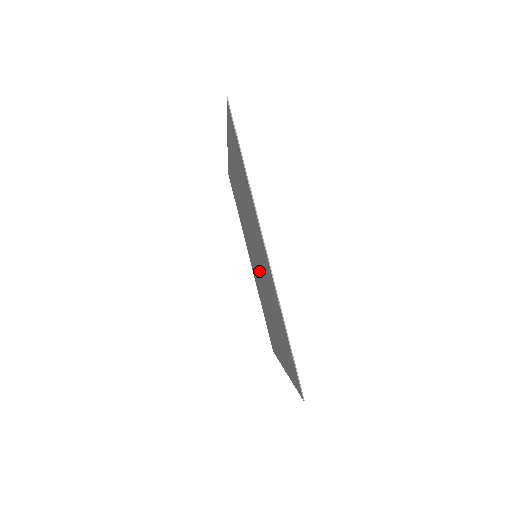
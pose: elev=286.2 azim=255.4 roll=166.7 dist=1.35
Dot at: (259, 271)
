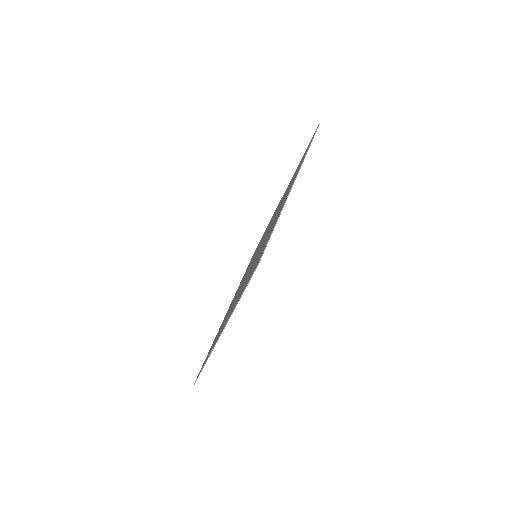
Dot at: (251, 265)
